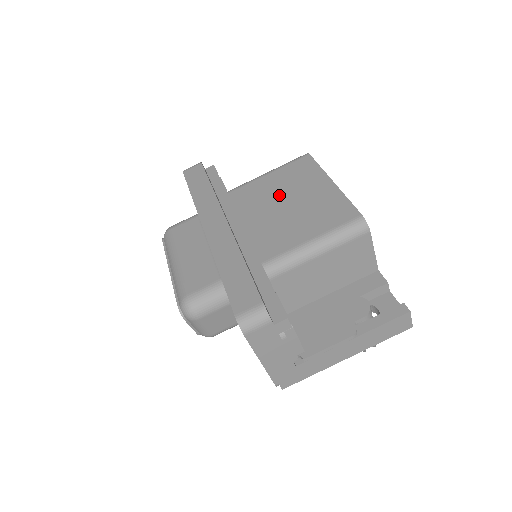
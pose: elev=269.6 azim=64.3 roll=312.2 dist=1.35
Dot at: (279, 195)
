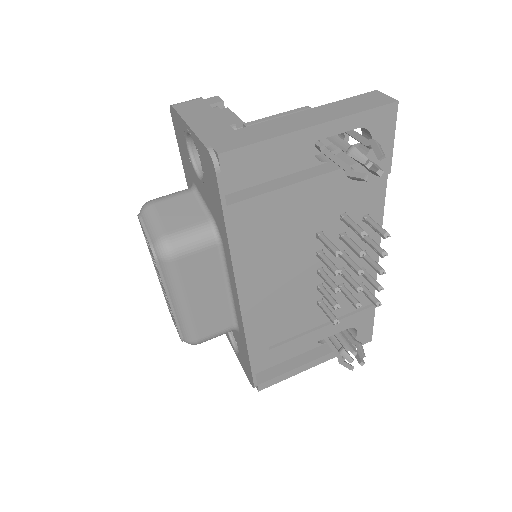
Dot at: occluded
